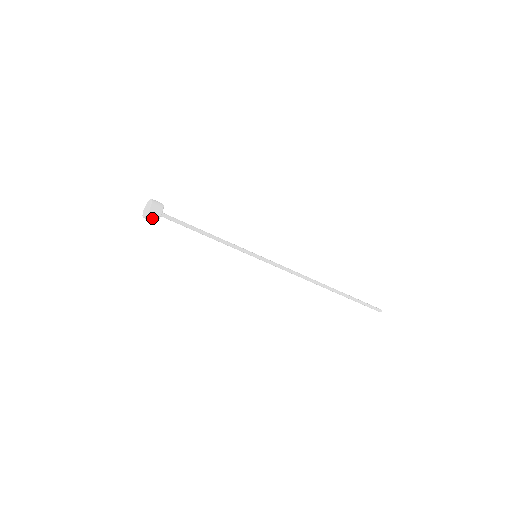
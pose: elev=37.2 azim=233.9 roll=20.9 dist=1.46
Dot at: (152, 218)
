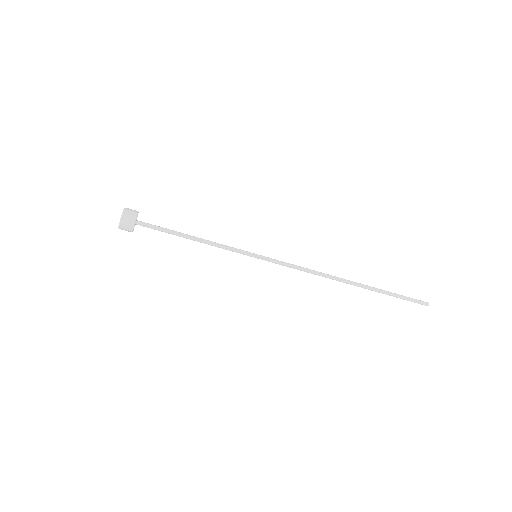
Dot at: (129, 218)
